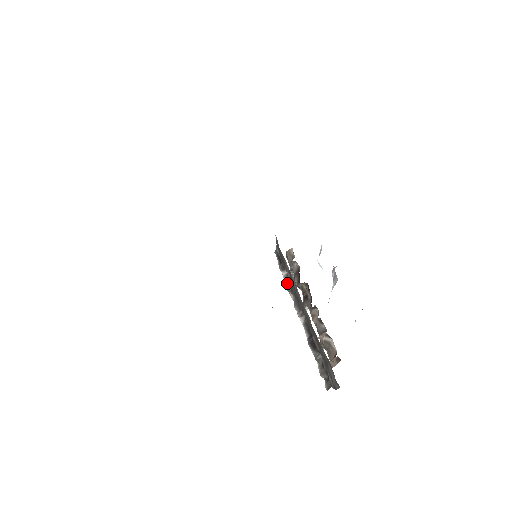
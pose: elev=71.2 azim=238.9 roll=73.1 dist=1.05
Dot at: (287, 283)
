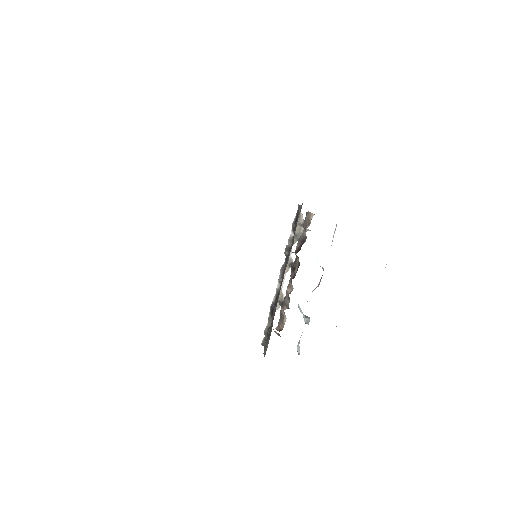
Dot at: (288, 245)
